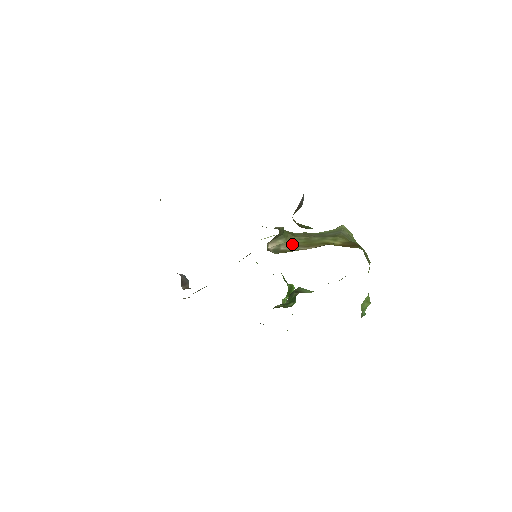
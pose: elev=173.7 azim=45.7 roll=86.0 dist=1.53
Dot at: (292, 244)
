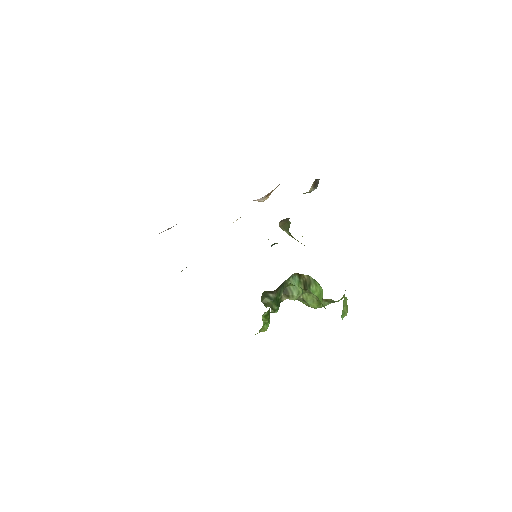
Dot at: occluded
